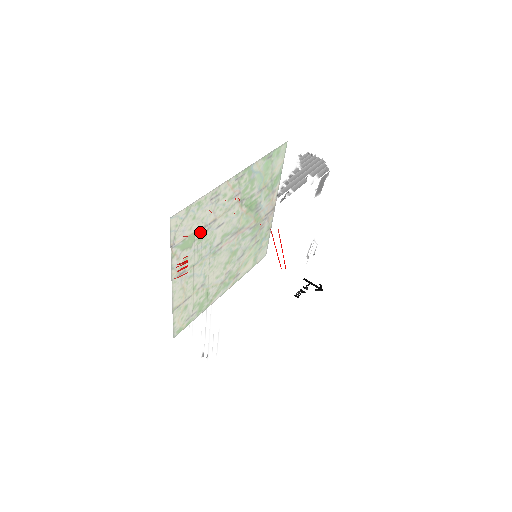
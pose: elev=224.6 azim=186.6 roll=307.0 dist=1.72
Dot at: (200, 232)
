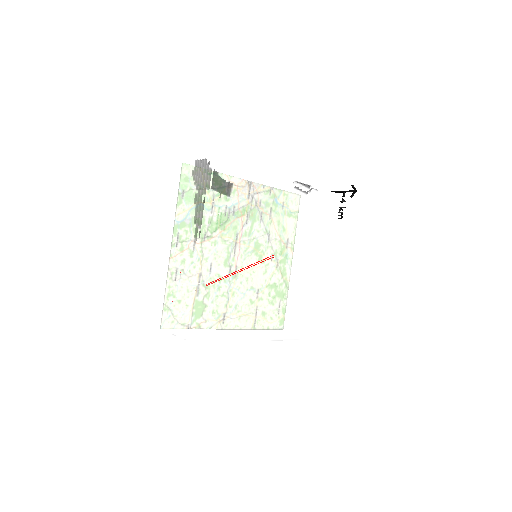
Dot at: occluded
